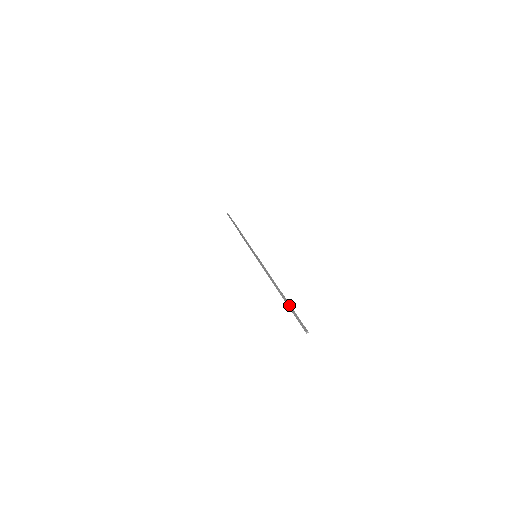
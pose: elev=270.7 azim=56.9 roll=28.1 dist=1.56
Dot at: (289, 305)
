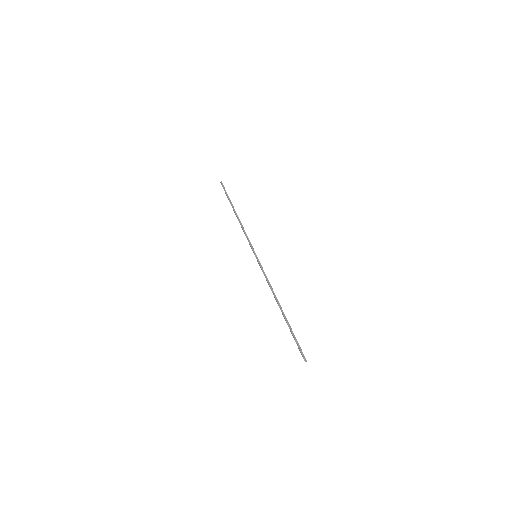
Dot at: (290, 328)
